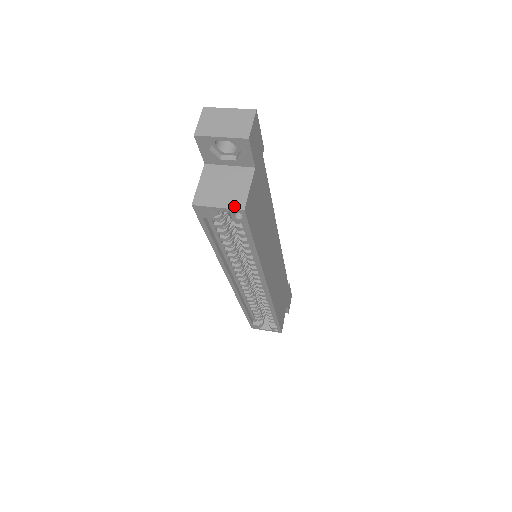
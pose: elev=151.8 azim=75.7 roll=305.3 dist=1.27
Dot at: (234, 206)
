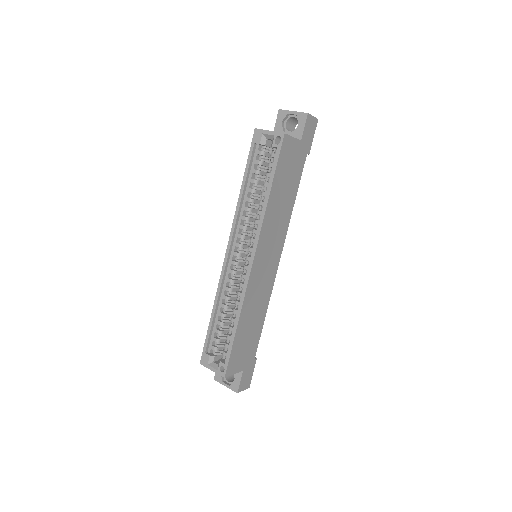
Dot at: (279, 132)
